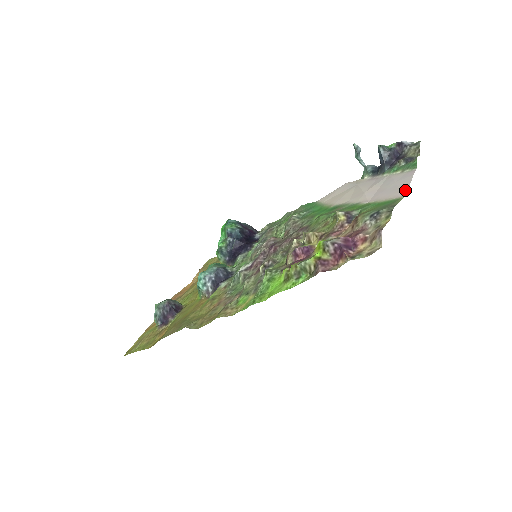
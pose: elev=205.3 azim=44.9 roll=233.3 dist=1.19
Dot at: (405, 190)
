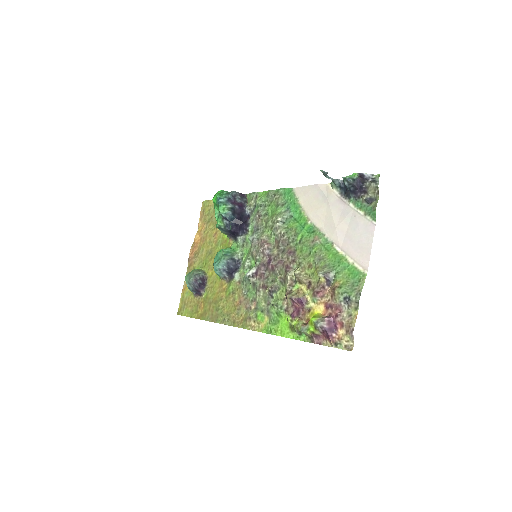
Dot at: (367, 260)
